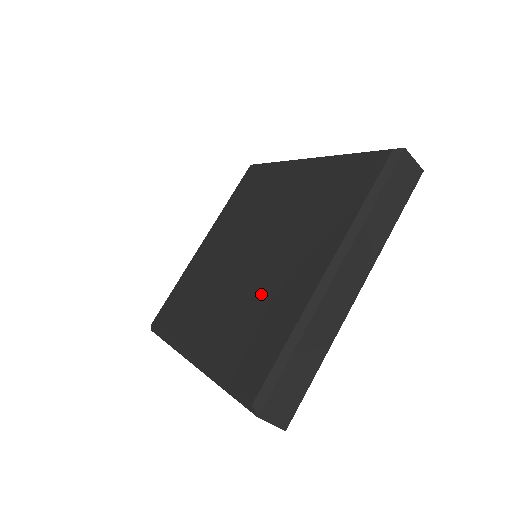
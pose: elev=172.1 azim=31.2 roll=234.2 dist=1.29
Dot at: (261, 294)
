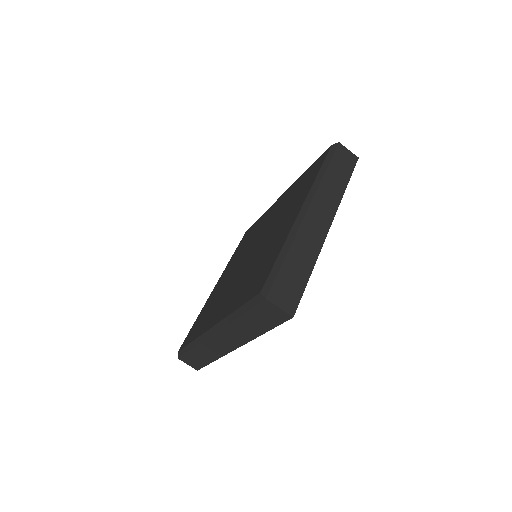
Dot at: (260, 256)
